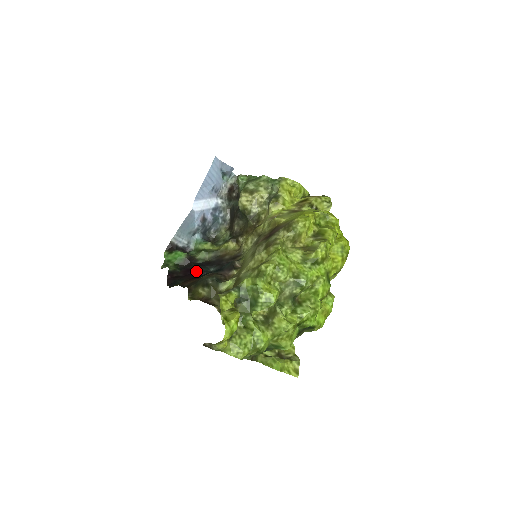
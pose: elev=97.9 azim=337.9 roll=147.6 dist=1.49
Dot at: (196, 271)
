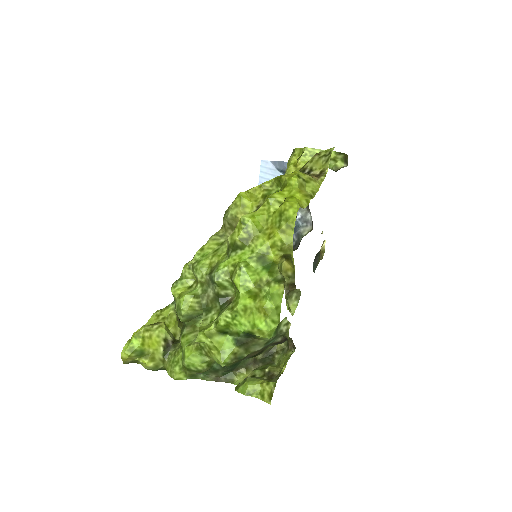
Dot at: occluded
